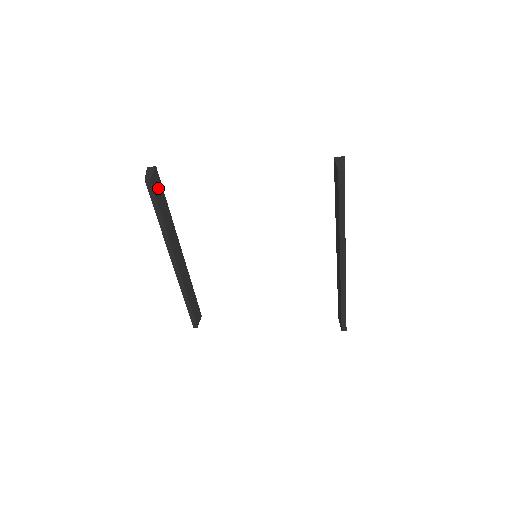
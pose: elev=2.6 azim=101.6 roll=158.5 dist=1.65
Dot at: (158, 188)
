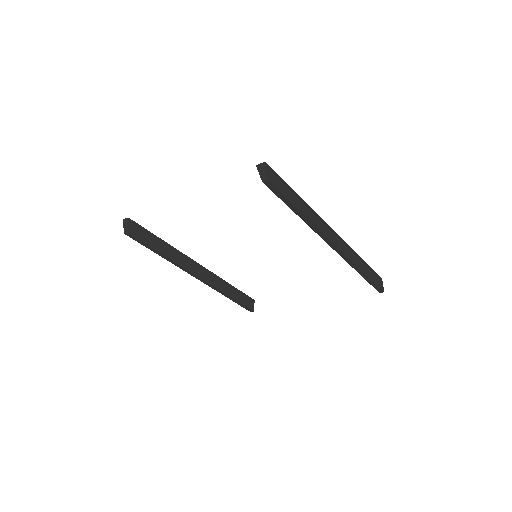
Dot at: (141, 233)
